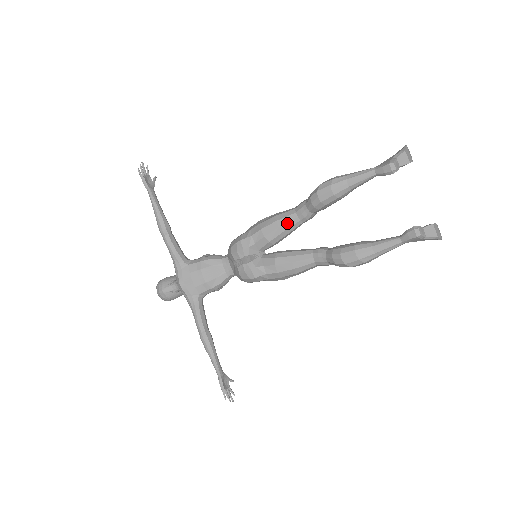
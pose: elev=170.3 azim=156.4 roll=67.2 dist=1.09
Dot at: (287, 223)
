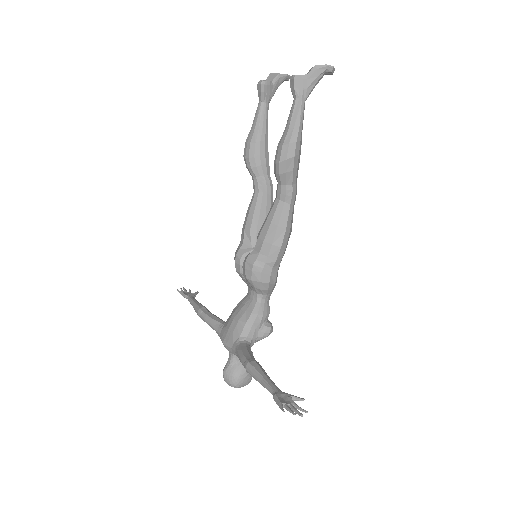
Dot at: (252, 204)
